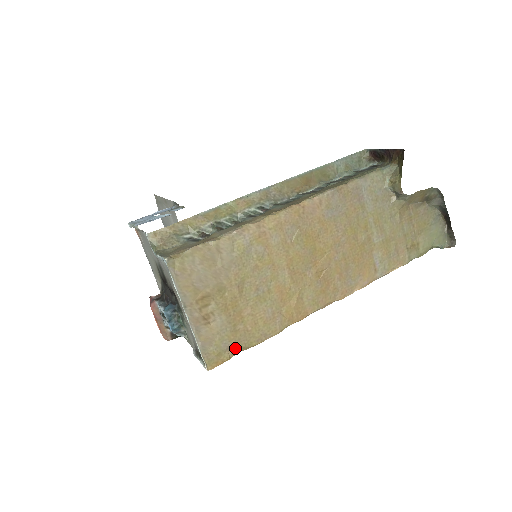
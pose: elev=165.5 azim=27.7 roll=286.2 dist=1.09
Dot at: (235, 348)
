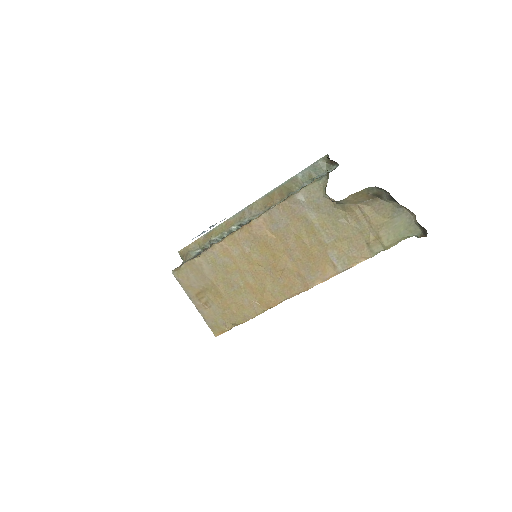
Dot at: (229, 324)
